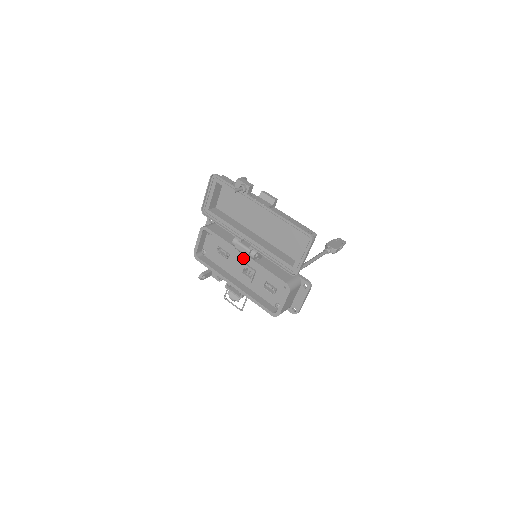
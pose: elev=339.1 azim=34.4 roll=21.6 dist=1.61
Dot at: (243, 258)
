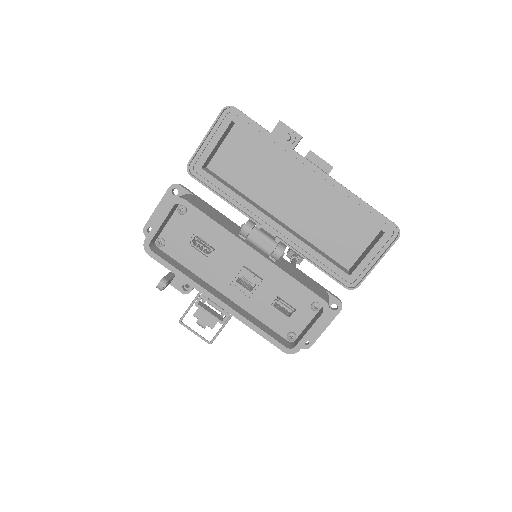
Dot at: (241, 257)
